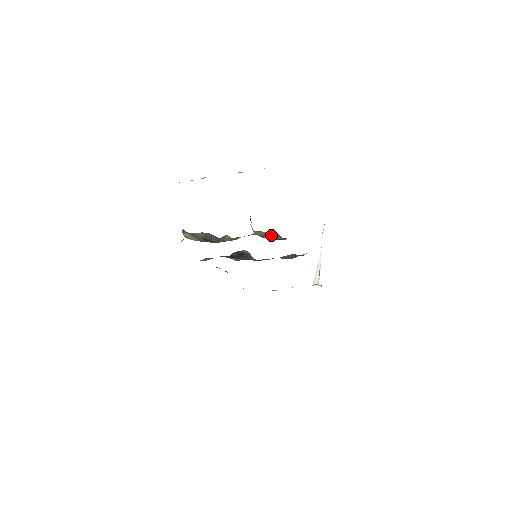
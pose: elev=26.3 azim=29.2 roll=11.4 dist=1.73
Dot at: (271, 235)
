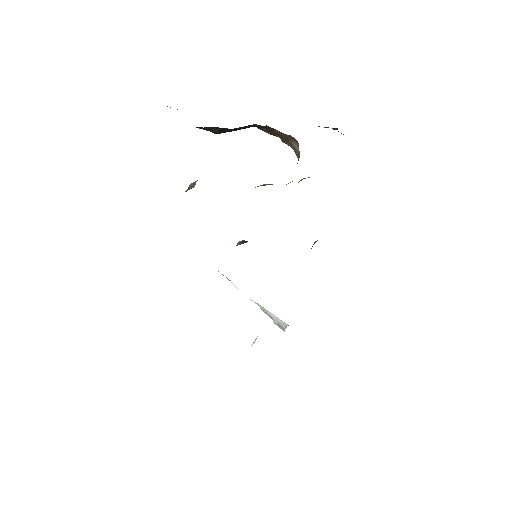
Dot at: occluded
